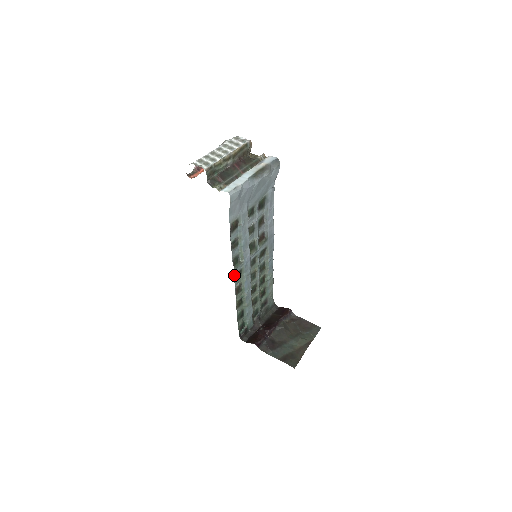
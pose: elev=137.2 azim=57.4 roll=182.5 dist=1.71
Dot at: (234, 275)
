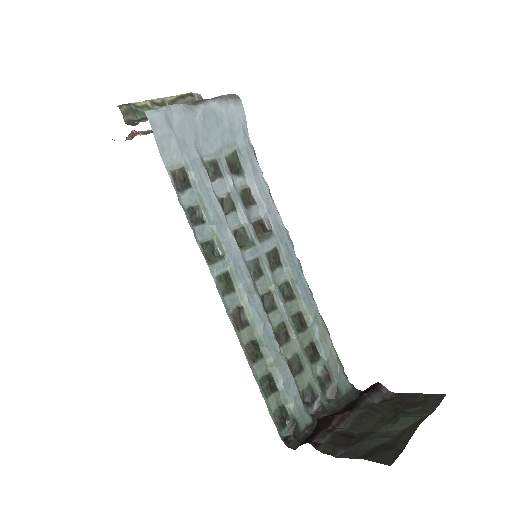
Dot at: (213, 278)
